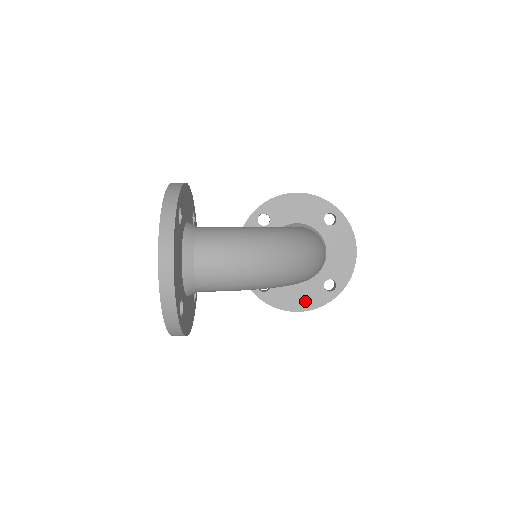
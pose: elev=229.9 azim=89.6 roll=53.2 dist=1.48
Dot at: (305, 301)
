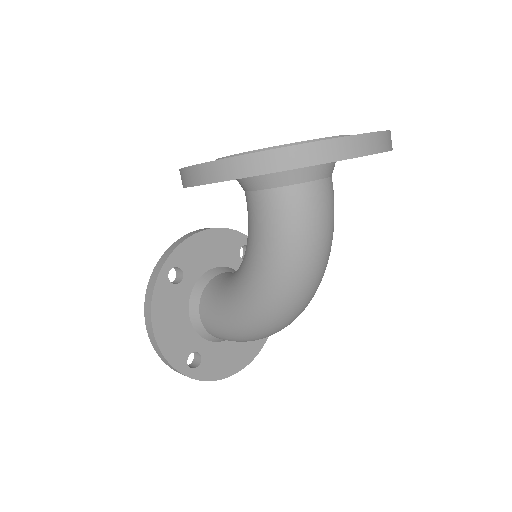
Dot at: occluded
